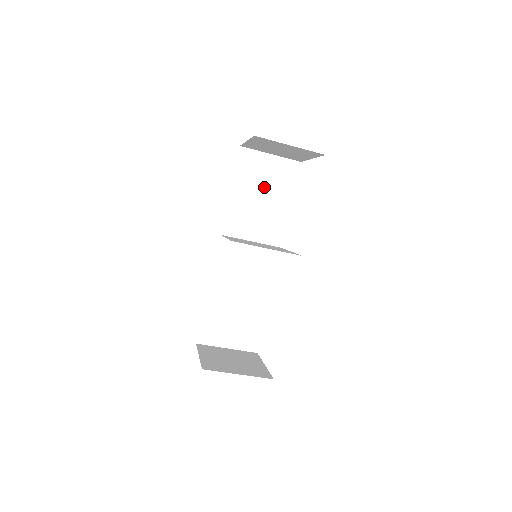
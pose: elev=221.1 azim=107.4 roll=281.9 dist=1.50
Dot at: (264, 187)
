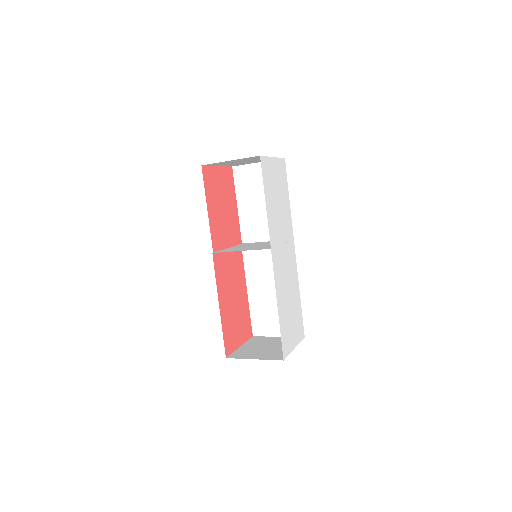
Dot at: (262, 192)
